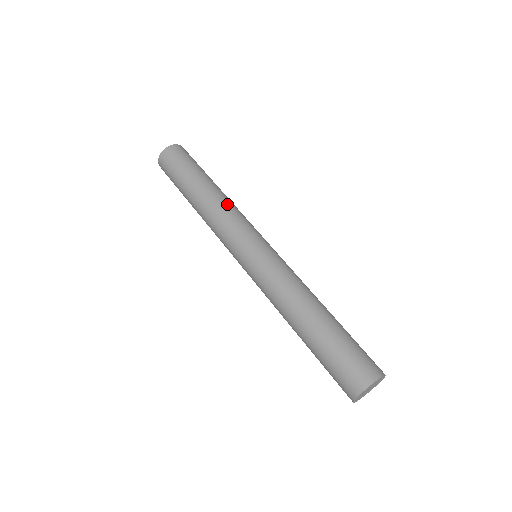
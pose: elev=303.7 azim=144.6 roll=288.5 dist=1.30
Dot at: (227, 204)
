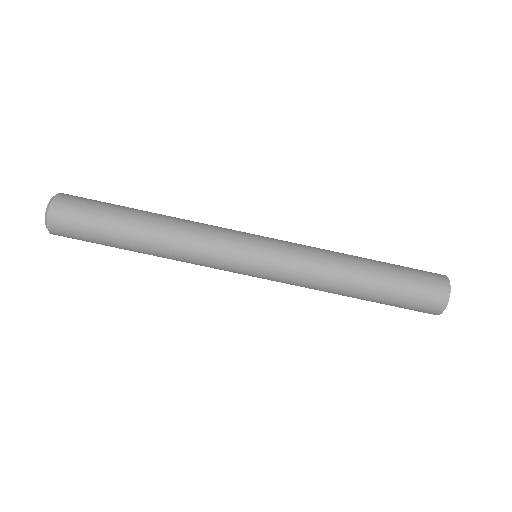
Dot at: (189, 221)
